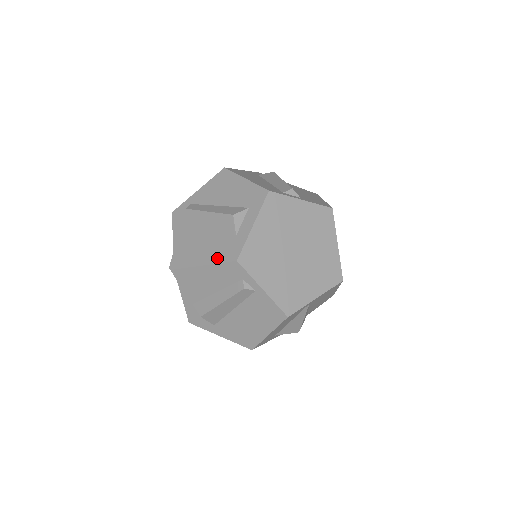
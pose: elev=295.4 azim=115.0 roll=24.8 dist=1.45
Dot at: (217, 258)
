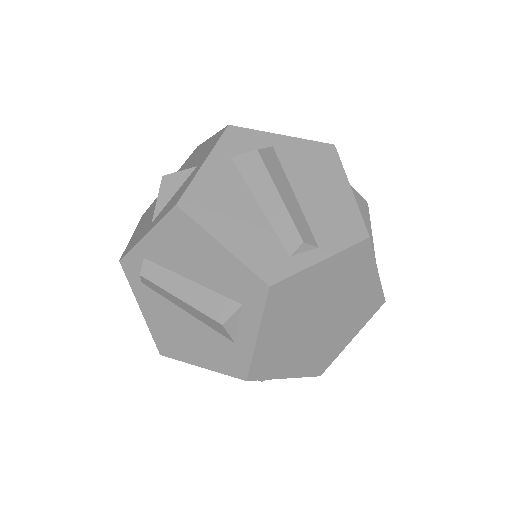
Dot at: (216, 366)
